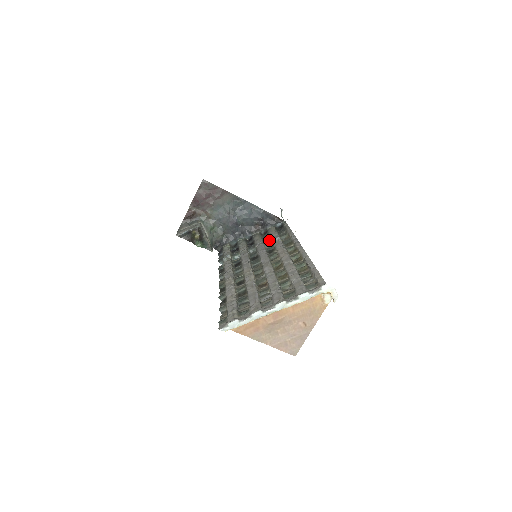
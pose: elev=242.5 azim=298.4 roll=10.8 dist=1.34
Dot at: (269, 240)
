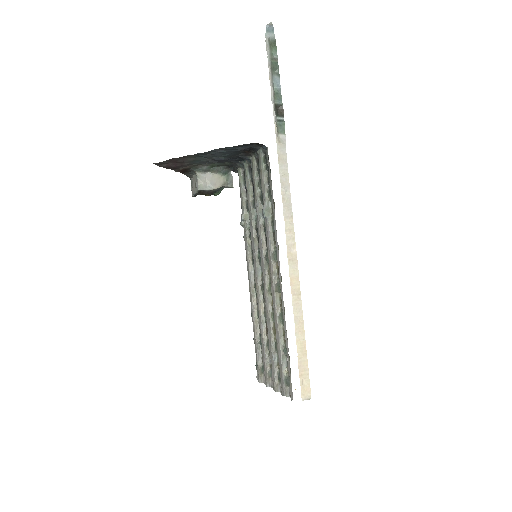
Dot at: (262, 200)
